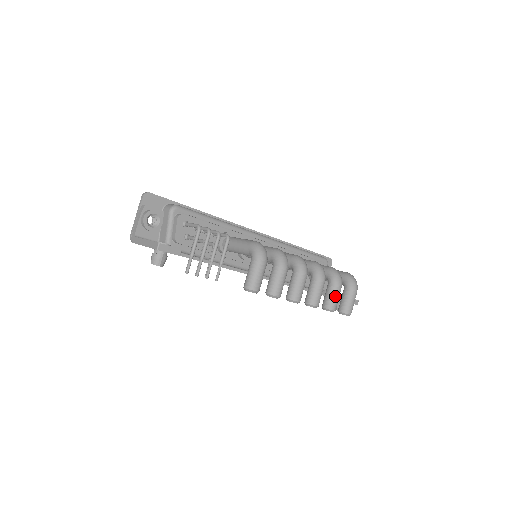
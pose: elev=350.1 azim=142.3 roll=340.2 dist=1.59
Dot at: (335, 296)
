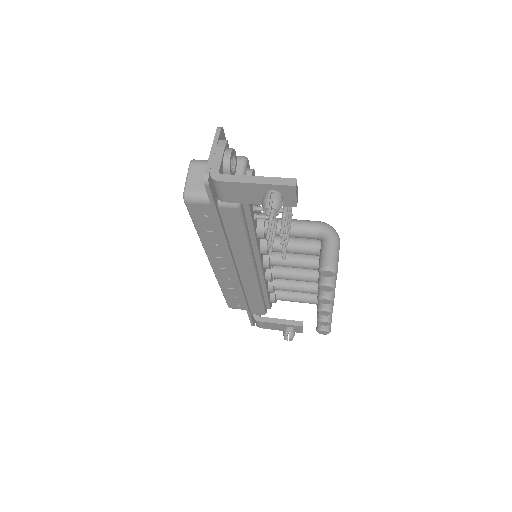
Dot at: occluded
